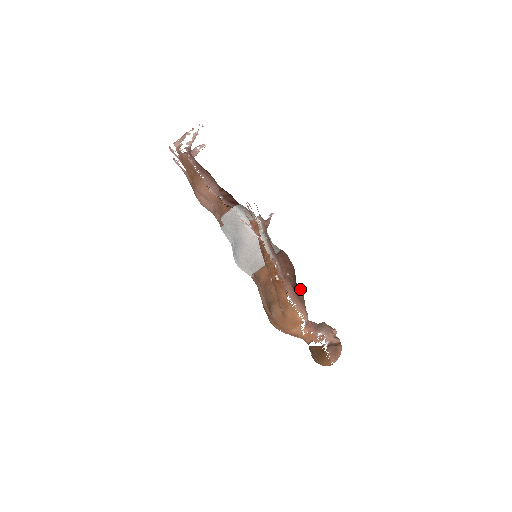
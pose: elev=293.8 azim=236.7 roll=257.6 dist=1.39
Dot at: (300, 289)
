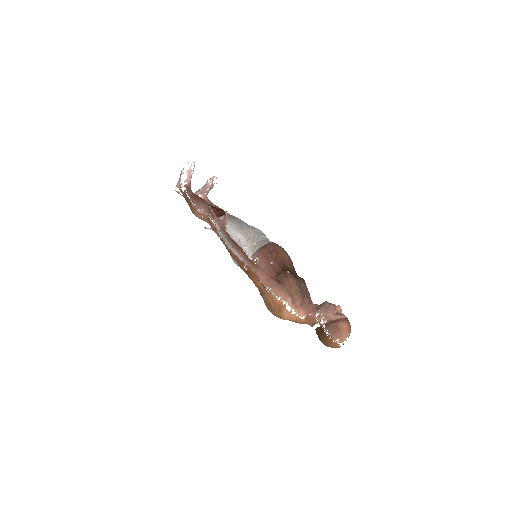
Dot at: (285, 274)
